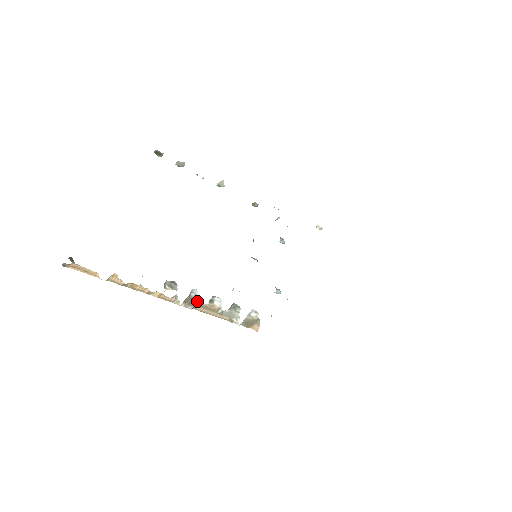
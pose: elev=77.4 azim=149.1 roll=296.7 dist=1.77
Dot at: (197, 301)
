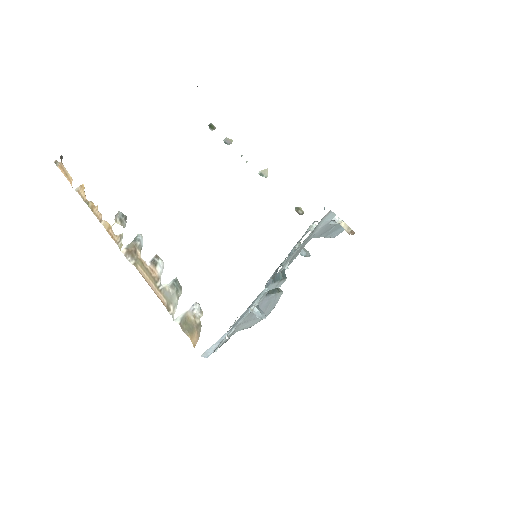
Dot at: (140, 255)
